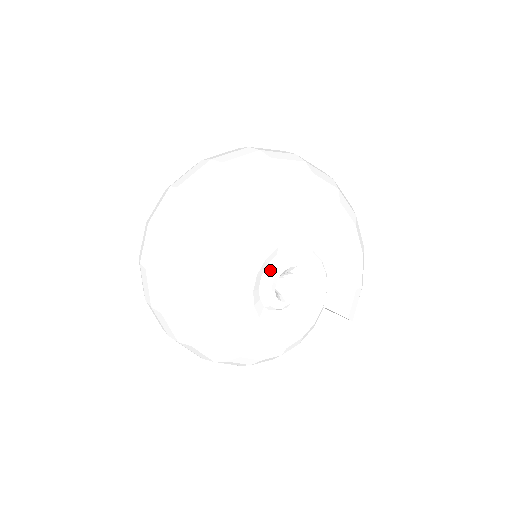
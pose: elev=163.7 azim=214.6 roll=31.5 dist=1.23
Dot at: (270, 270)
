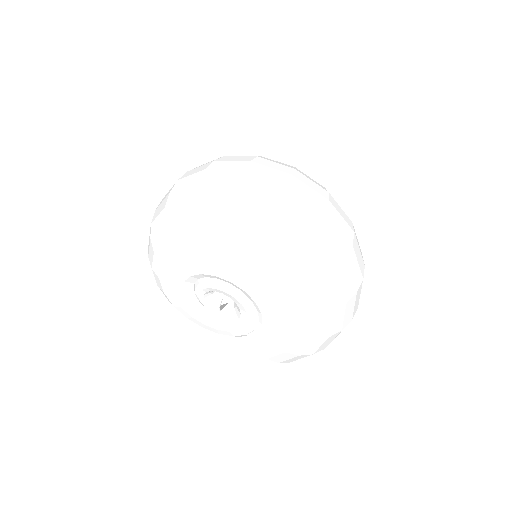
Dot at: (204, 282)
